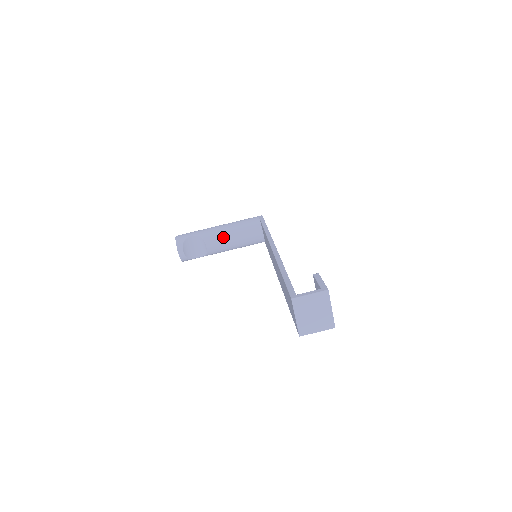
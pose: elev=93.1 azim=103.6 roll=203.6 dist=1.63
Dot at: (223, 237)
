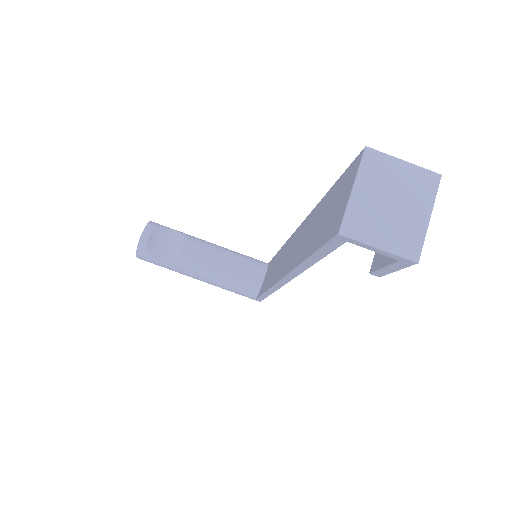
Dot at: (211, 252)
